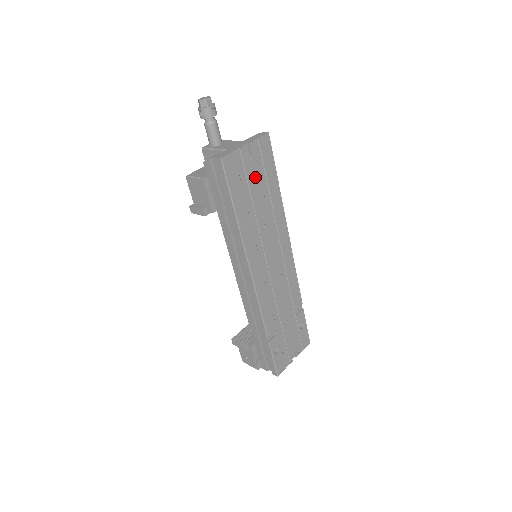
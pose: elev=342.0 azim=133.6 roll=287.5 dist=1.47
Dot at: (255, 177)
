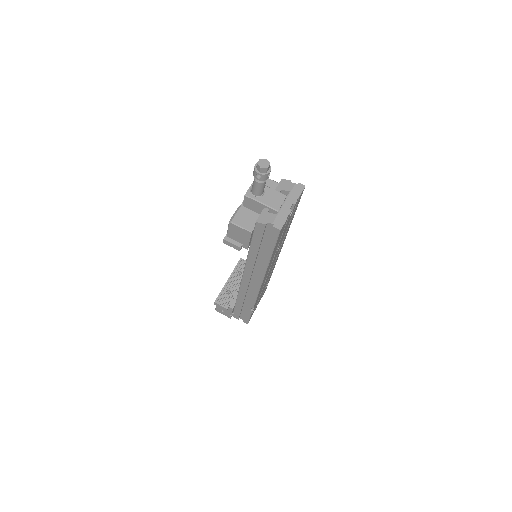
Dot at: occluded
